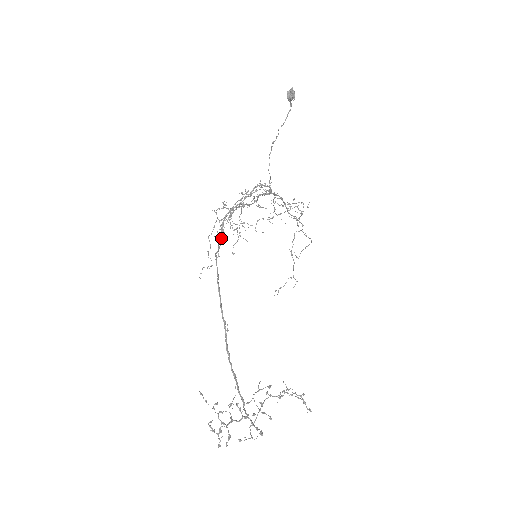
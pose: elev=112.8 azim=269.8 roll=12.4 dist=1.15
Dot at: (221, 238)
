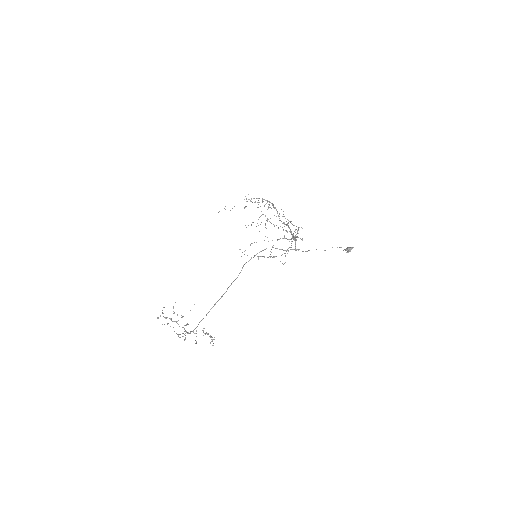
Dot at: occluded
